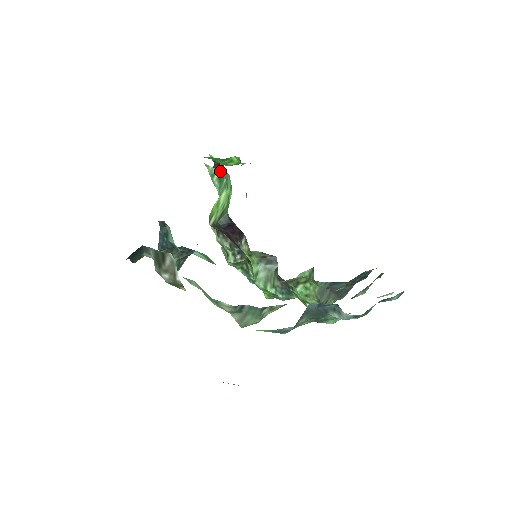
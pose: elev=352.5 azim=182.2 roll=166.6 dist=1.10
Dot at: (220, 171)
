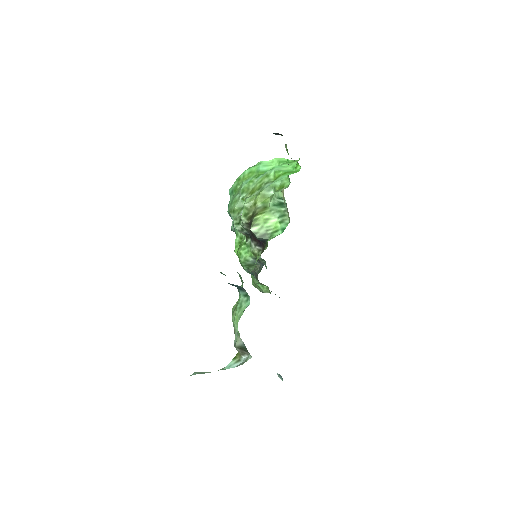
Dot at: (286, 203)
